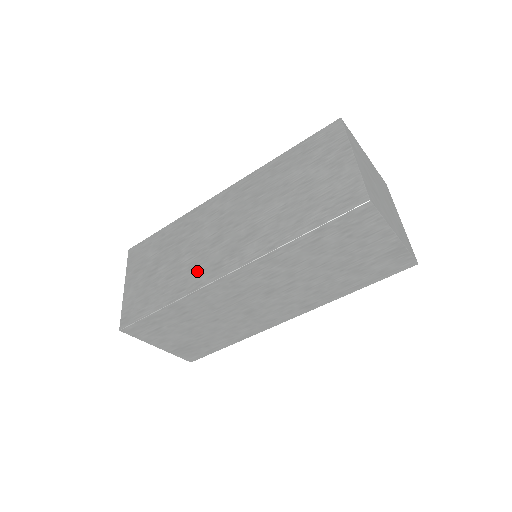
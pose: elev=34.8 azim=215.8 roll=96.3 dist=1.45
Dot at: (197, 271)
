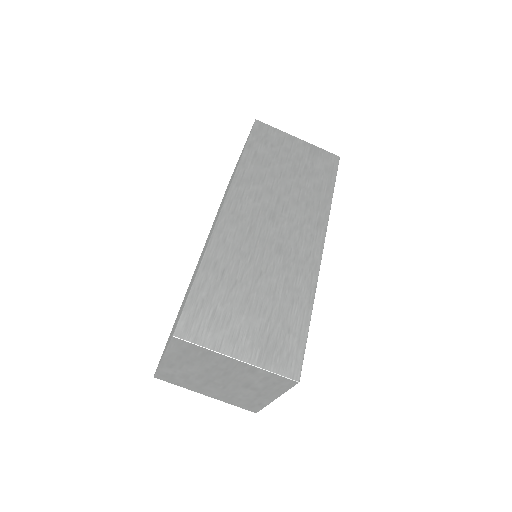
Dot at: (206, 245)
